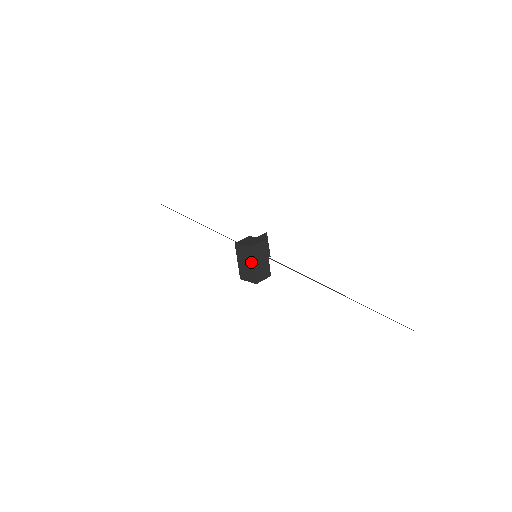
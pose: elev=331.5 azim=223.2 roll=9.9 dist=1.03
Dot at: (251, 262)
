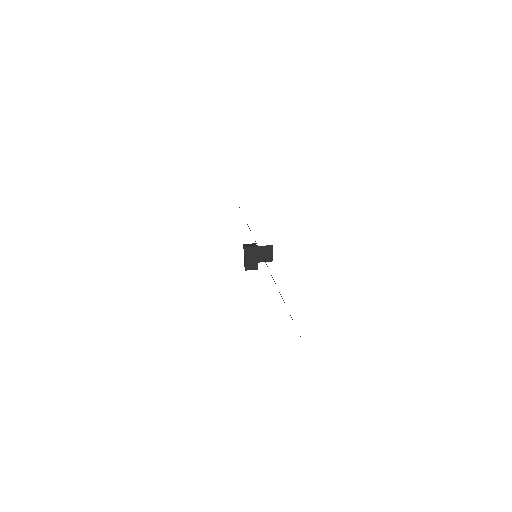
Dot at: (244, 257)
